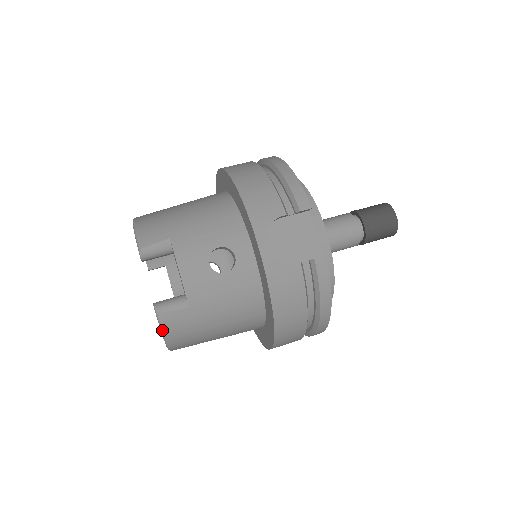
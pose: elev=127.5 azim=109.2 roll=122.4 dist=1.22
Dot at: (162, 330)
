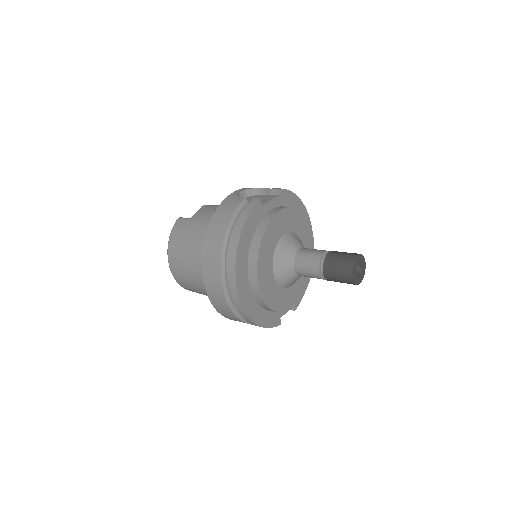
Dot at: (172, 228)
